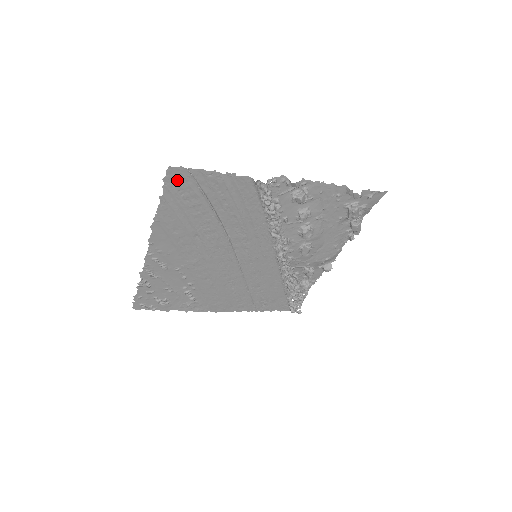
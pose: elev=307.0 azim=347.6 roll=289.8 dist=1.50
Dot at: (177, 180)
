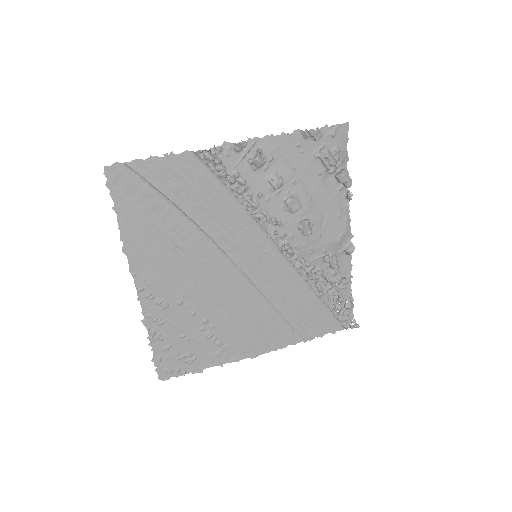
Dot at: (120, 181)
